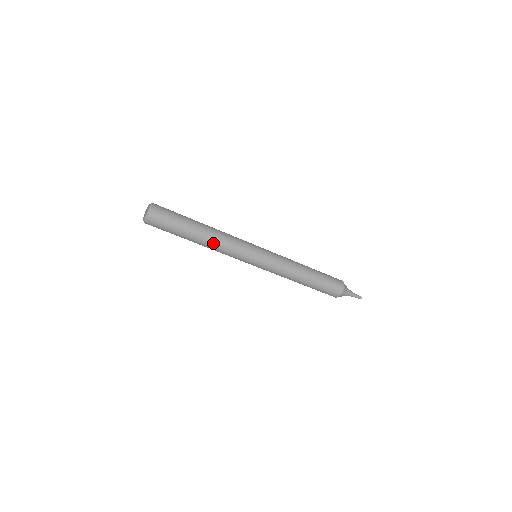
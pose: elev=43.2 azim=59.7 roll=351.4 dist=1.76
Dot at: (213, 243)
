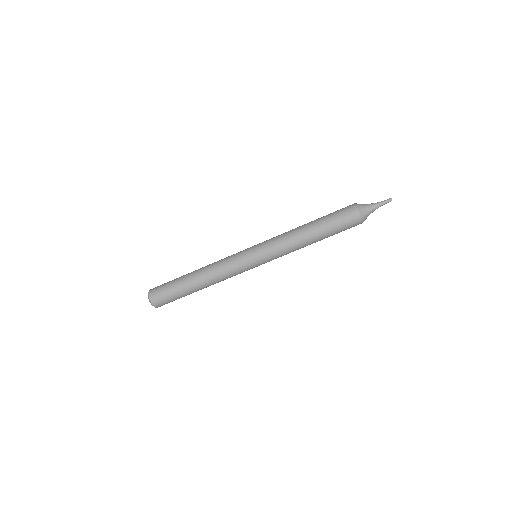
Dot at: (213, 283)
